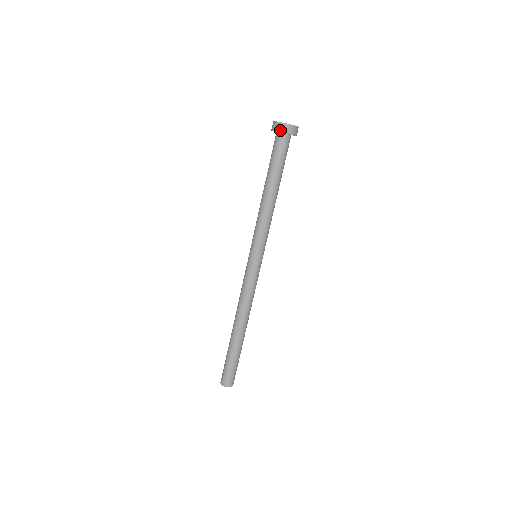
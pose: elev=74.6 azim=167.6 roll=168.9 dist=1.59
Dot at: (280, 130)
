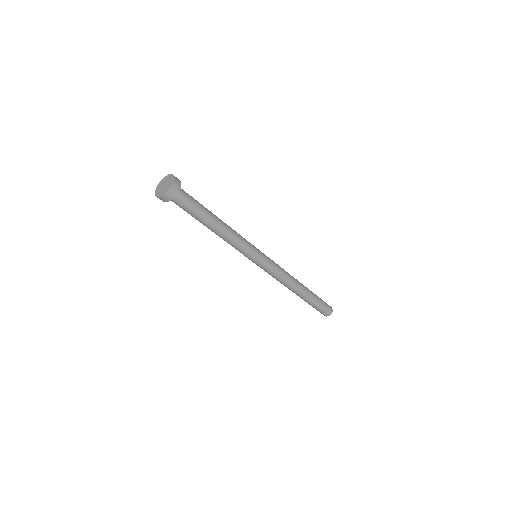
Dot at: (171, 197)
